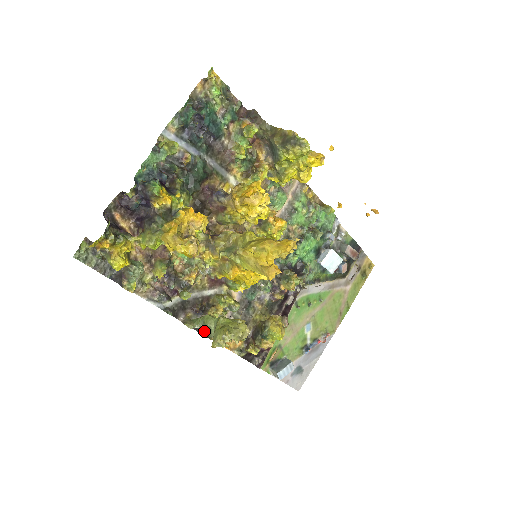
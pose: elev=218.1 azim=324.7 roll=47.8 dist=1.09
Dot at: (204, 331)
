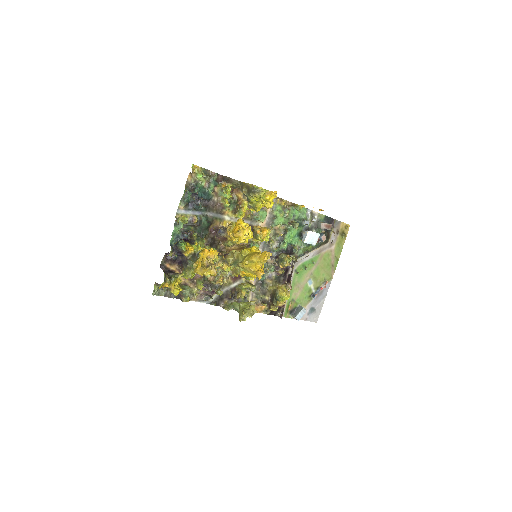
Dot at: occluded
